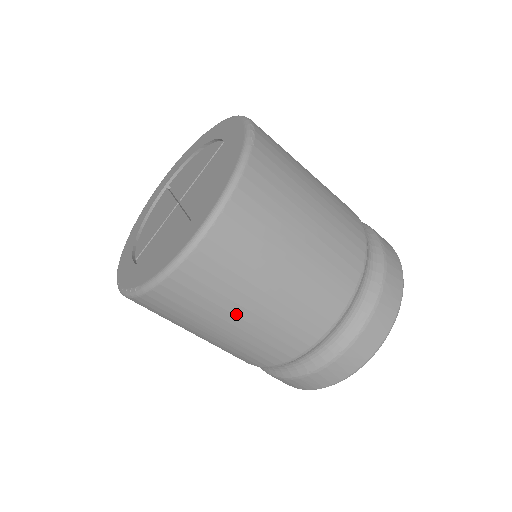
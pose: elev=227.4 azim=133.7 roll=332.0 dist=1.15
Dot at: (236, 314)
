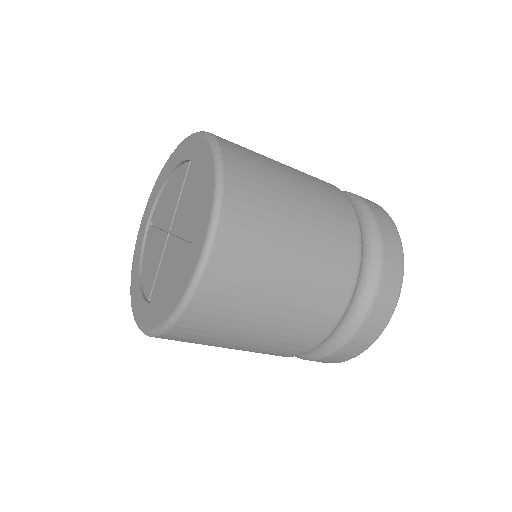
Dot at: (263, 312)
